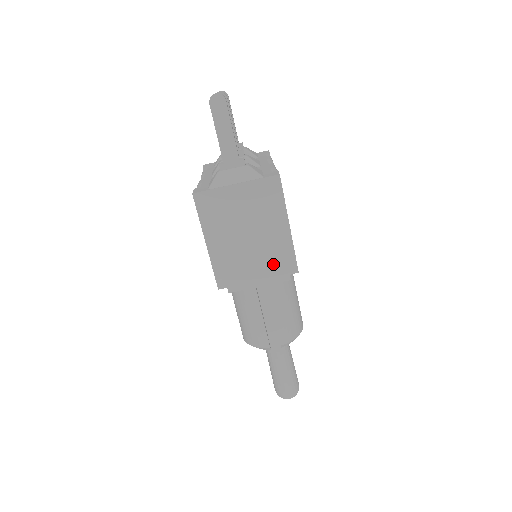
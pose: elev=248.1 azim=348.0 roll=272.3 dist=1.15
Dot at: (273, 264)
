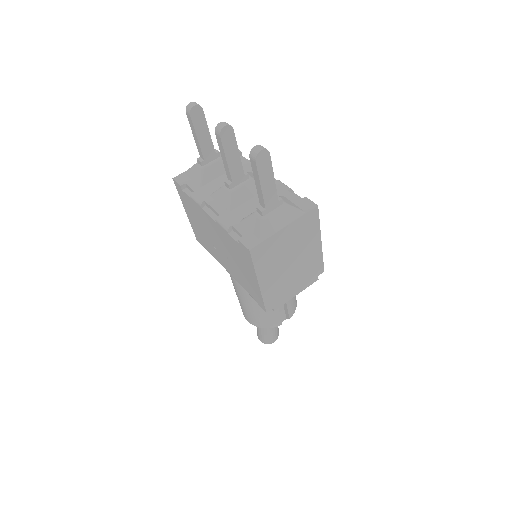
Dot at: (307, 274)
